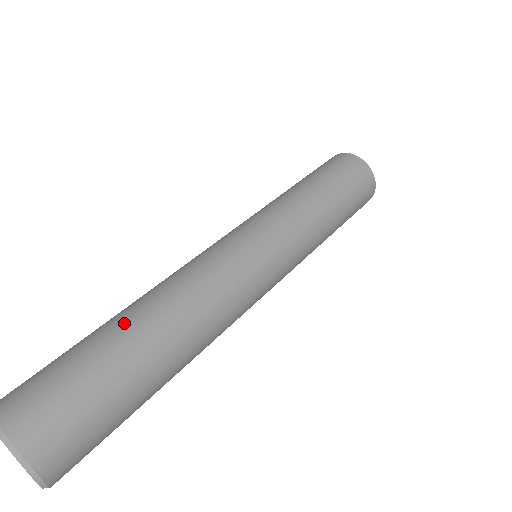
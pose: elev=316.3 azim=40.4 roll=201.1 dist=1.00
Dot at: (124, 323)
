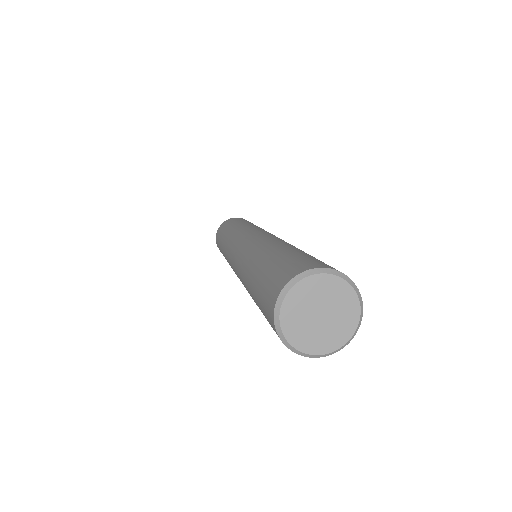
Dot at: (271, 250)
